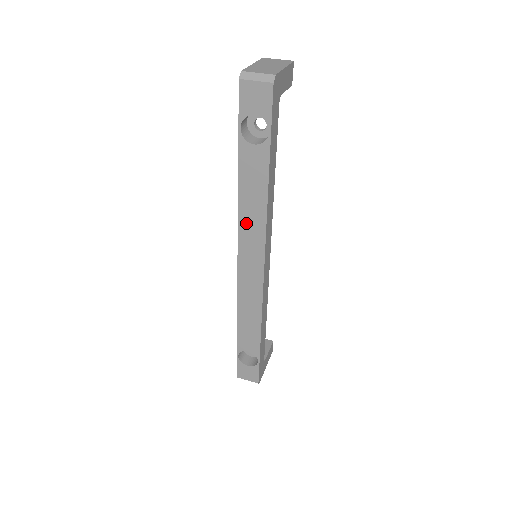
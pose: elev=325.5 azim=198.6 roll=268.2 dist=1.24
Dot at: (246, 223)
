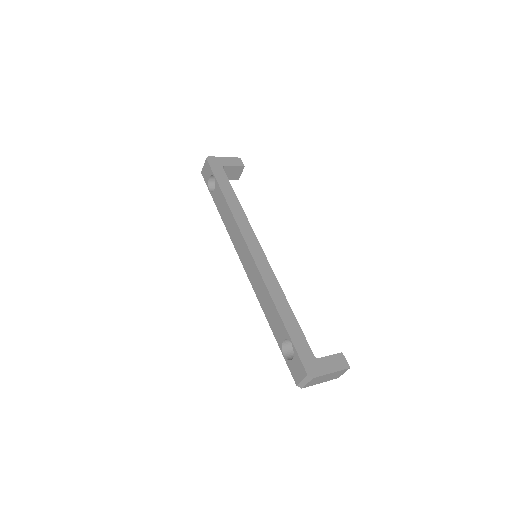
Dot at: (232, 233)
